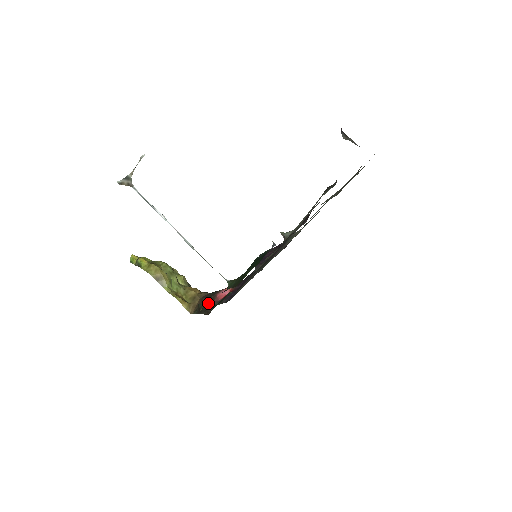
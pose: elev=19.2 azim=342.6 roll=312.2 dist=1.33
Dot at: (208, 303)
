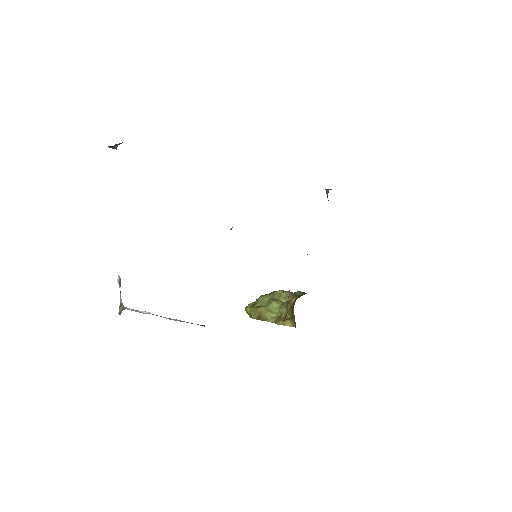
Dot at: (286, 315)
